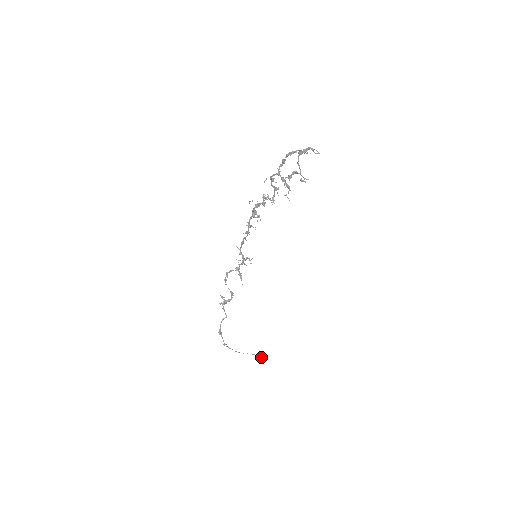
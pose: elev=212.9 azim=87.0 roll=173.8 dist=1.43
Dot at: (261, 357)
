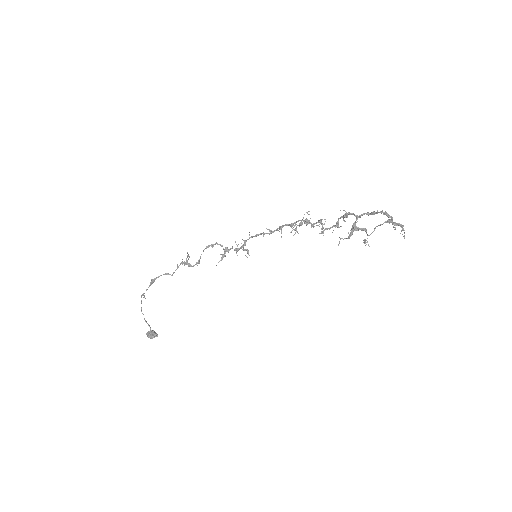
Dot at: (153, 335)
